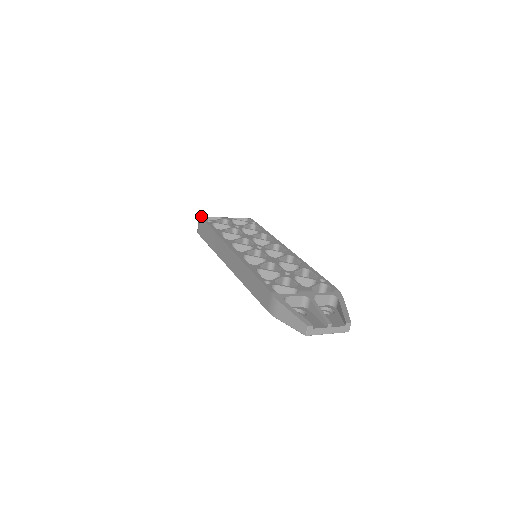
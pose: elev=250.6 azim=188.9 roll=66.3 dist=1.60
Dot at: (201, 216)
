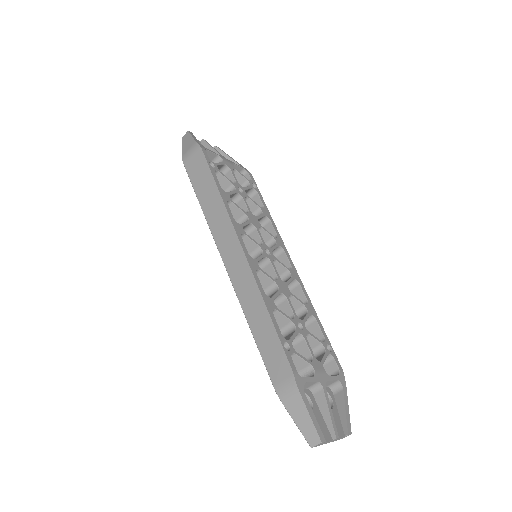
Dot at: (201, 146)
